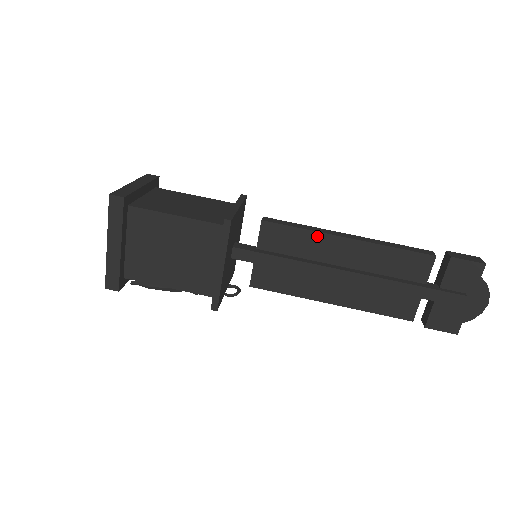
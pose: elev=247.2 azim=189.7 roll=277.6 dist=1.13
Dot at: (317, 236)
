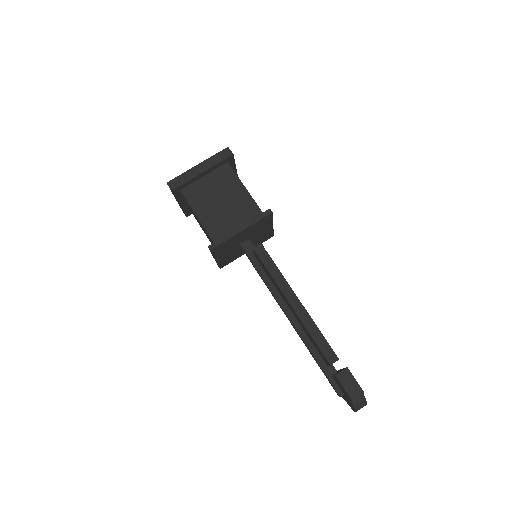
Dot at: (277, 285)
